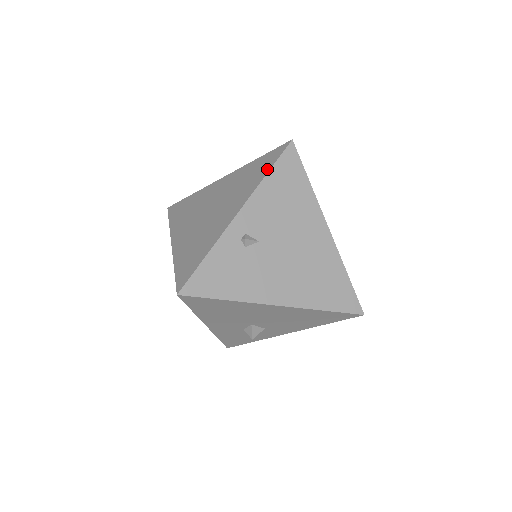
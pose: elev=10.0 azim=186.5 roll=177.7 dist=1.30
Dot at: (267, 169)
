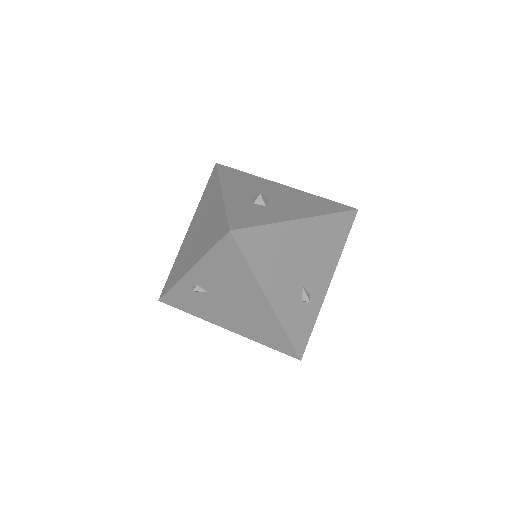
Dot at: (211, 245)
